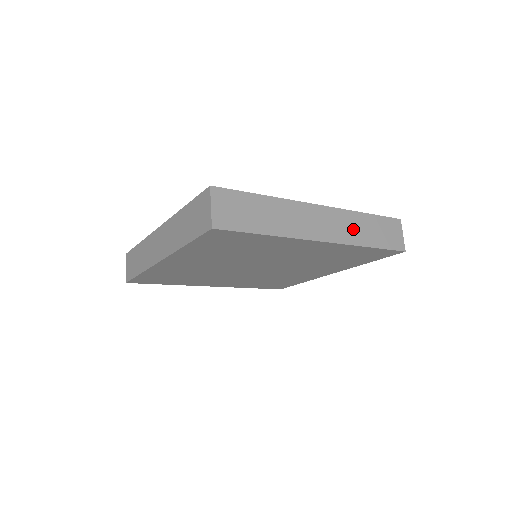
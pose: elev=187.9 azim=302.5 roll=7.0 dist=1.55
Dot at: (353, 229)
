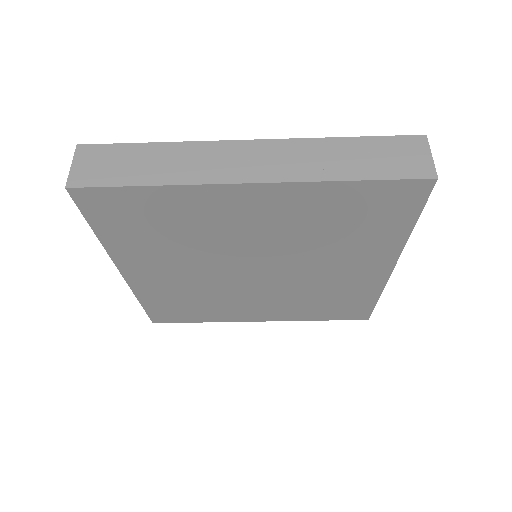
Dot at: (314, 161)
